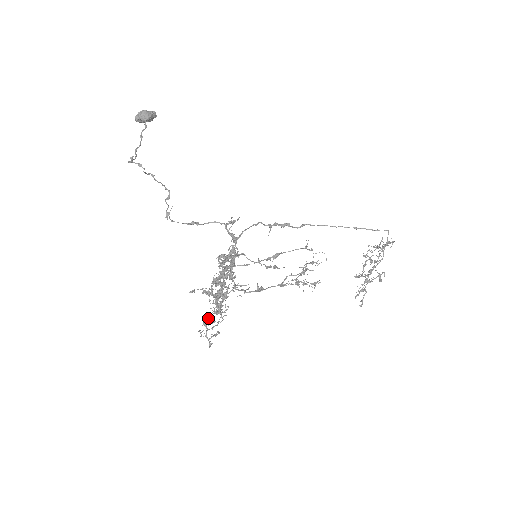
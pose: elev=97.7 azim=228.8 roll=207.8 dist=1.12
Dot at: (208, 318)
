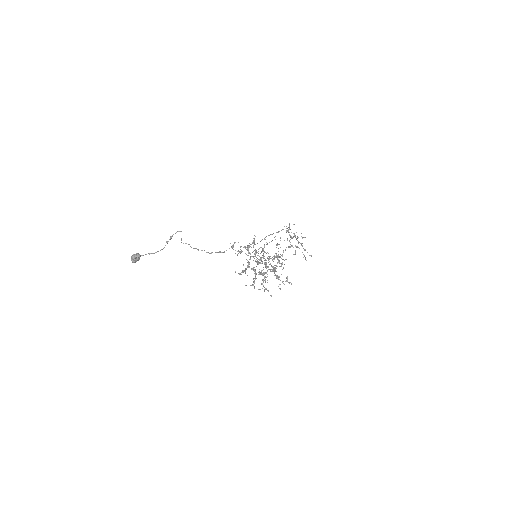
Dot at: (275, 275)
